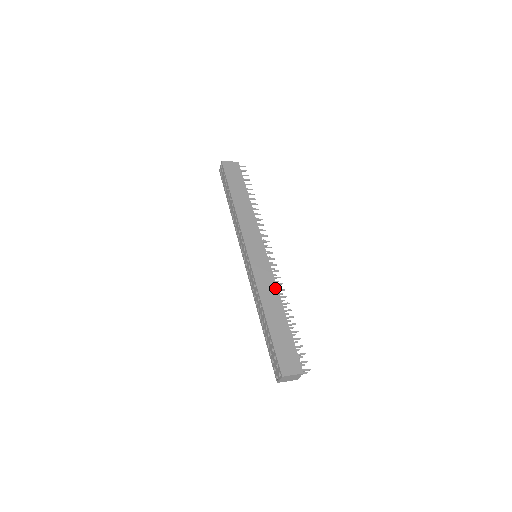
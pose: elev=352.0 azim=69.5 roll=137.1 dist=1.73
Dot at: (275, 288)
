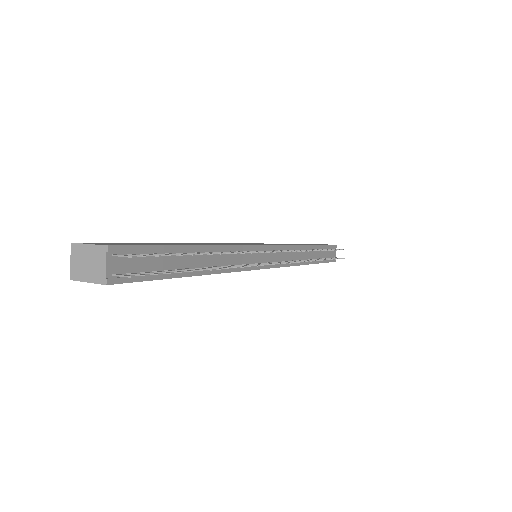
Dot at: (228, 245)
